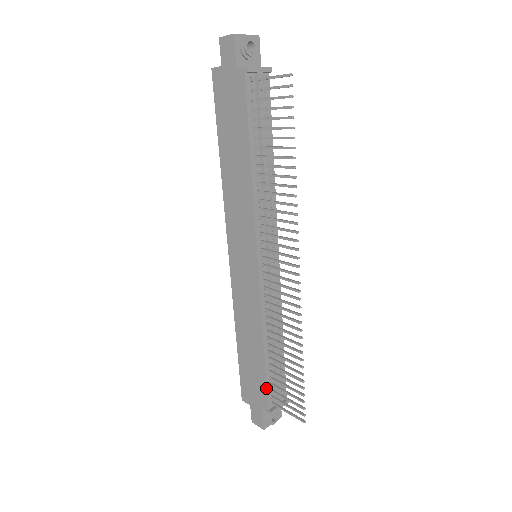
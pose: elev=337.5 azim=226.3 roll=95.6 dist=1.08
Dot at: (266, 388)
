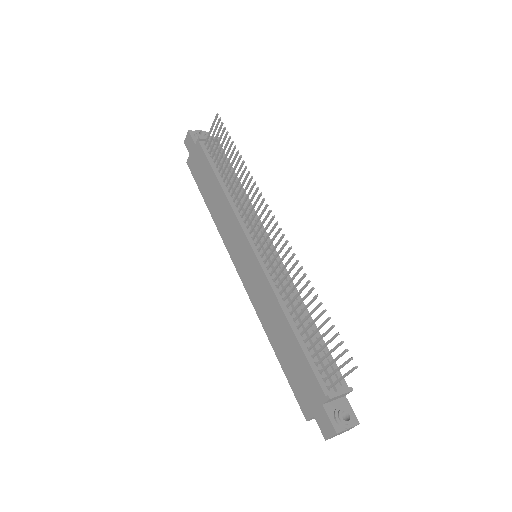
Dot at: (311, 368)
